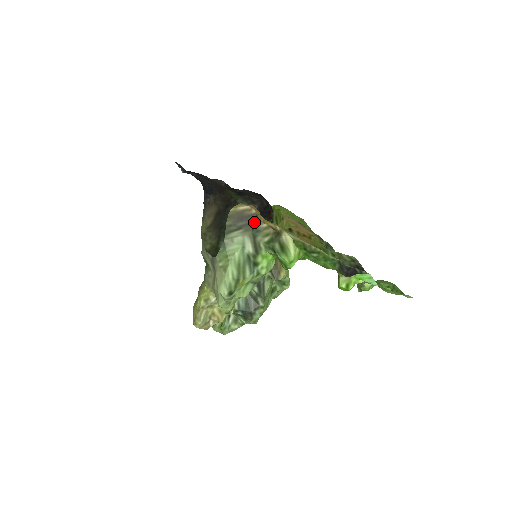
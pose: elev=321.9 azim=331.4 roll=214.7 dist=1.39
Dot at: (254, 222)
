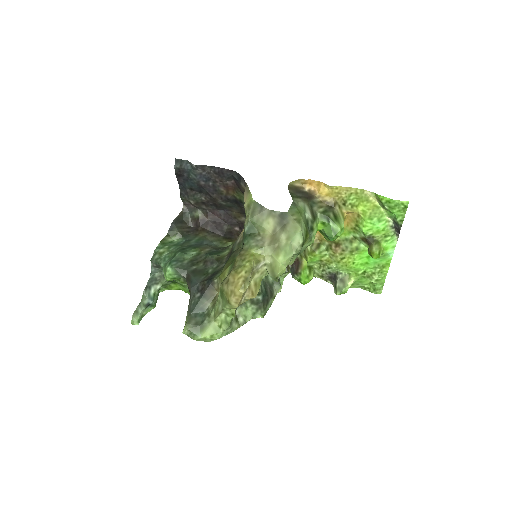
Dot at: (308, 197)
